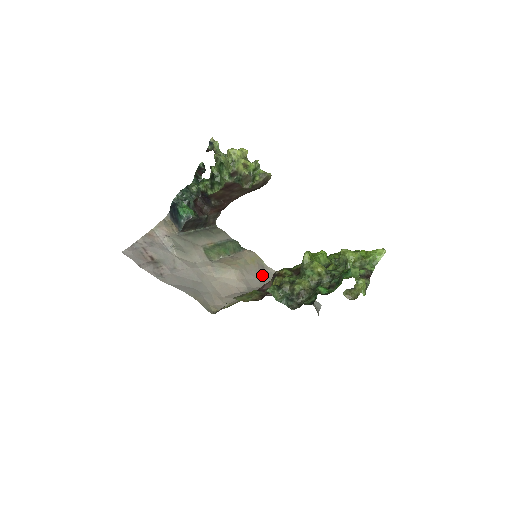
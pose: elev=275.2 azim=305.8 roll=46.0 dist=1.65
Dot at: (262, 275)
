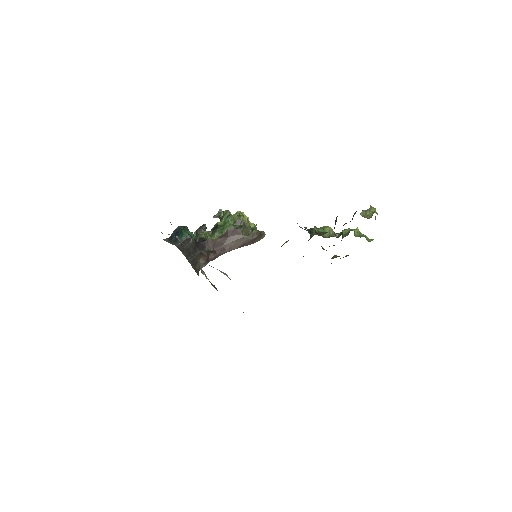
Dot at: occluded
